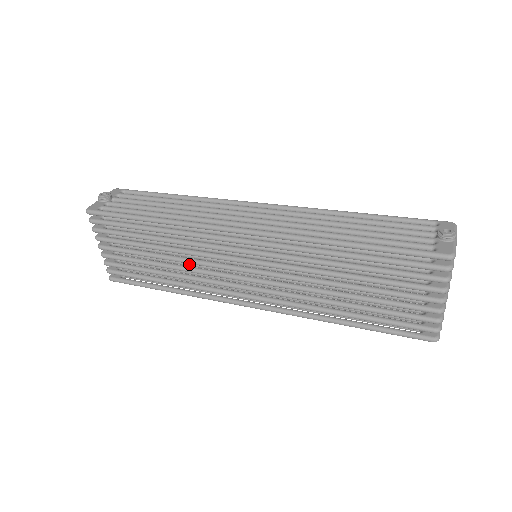
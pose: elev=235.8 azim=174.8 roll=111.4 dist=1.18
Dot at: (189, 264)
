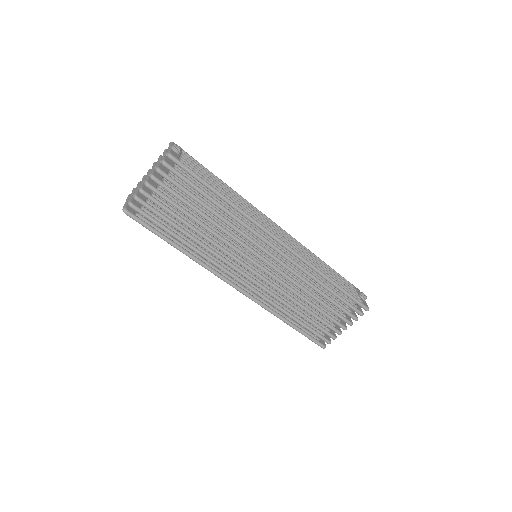
Dot at: (212, 238)
